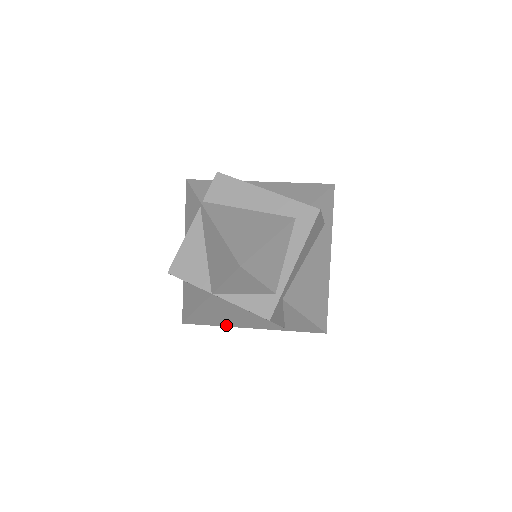
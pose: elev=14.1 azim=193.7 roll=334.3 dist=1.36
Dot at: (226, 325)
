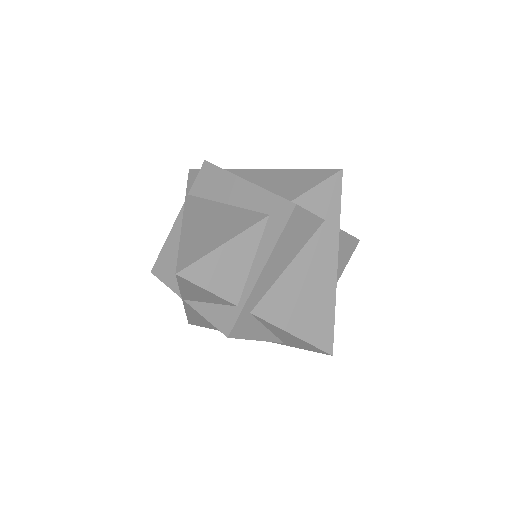
Dot at: occluded
